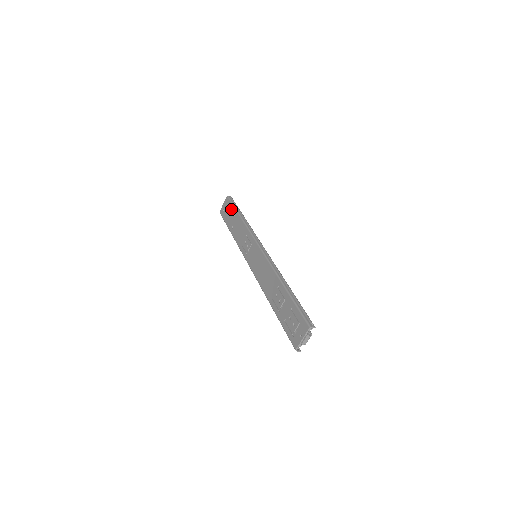
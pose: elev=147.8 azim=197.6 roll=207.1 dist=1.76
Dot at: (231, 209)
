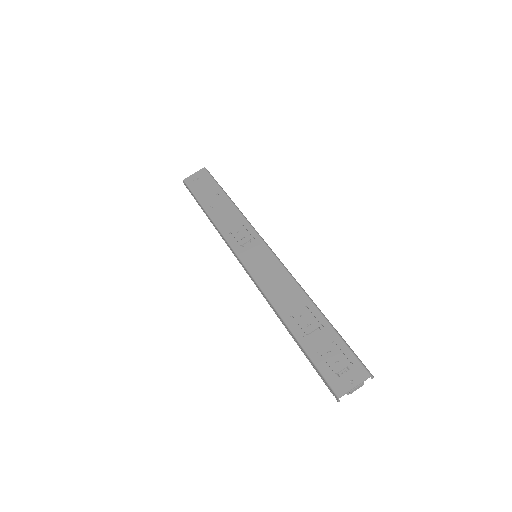
Dot at: (212, 185)
